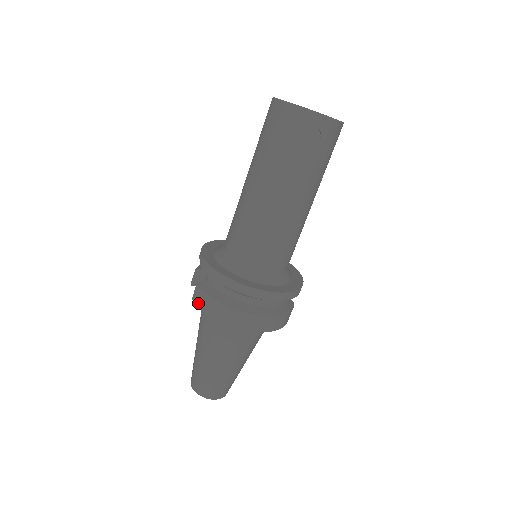
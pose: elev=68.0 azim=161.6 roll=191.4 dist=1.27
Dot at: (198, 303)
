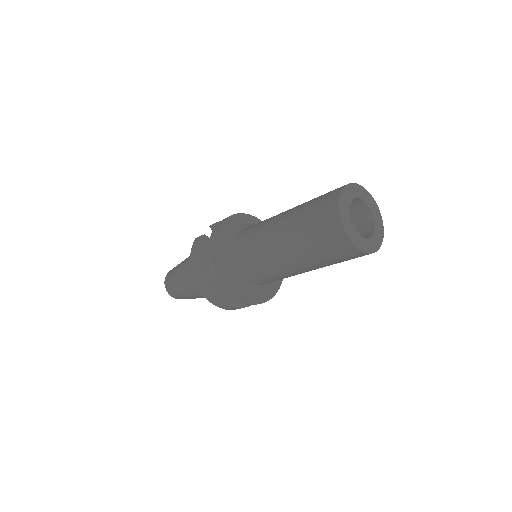
Dot at: (193, 246)
